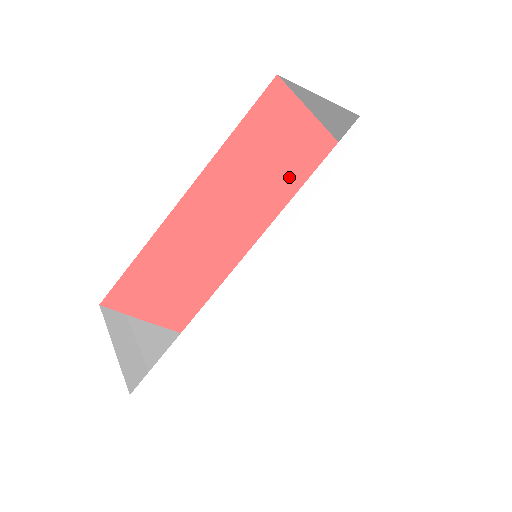
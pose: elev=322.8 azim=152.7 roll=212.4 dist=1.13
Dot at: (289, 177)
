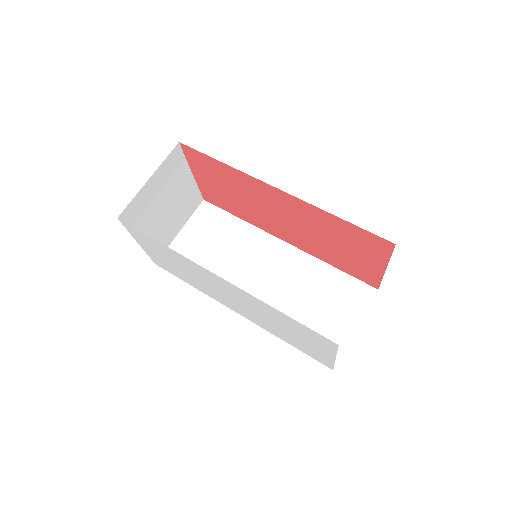
Dot at: (337, 253)
